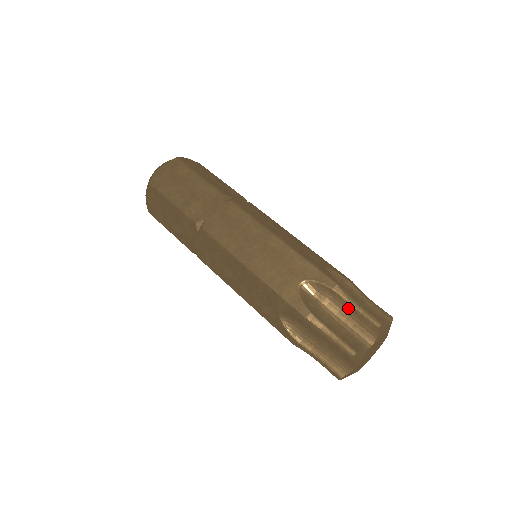
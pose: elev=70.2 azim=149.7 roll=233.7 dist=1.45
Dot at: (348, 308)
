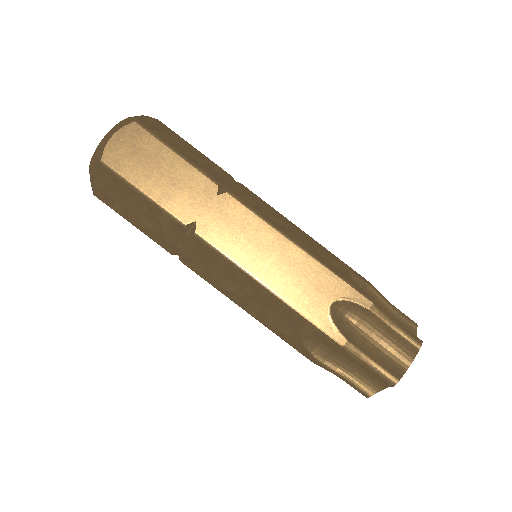
Dot at: (385, 329)
